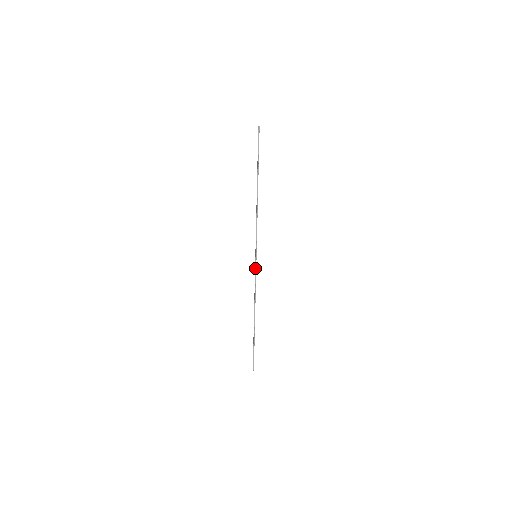
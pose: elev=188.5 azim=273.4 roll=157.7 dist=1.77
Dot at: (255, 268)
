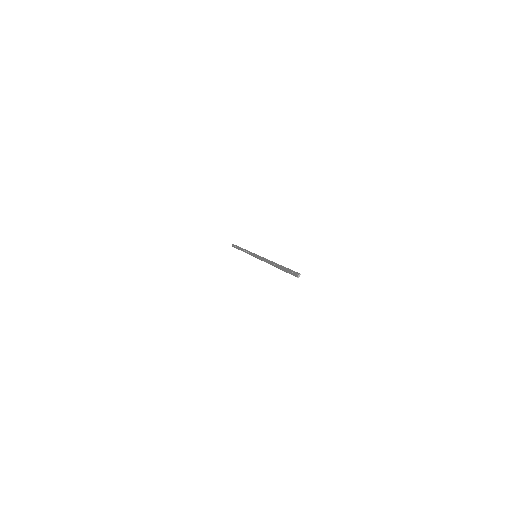
Dot at: (259, 256)
